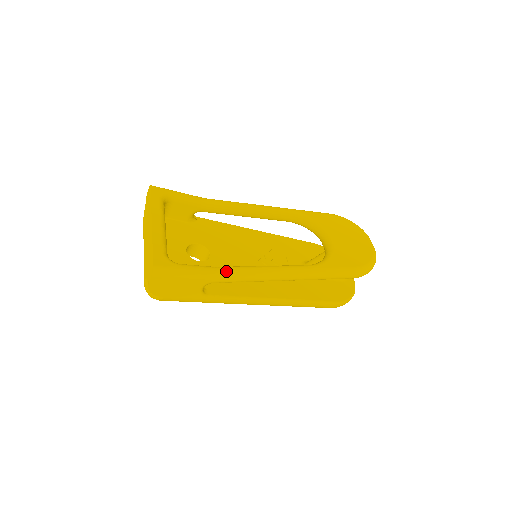
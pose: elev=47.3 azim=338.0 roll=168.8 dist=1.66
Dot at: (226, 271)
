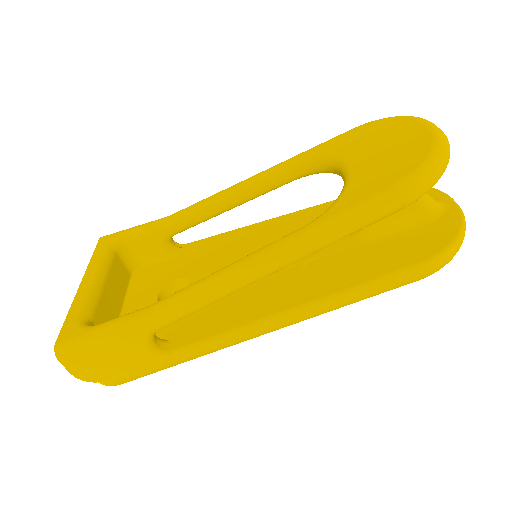
Dot at: (161, 305)
